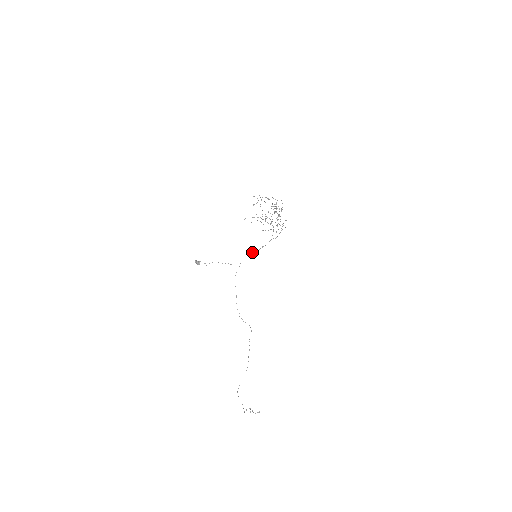
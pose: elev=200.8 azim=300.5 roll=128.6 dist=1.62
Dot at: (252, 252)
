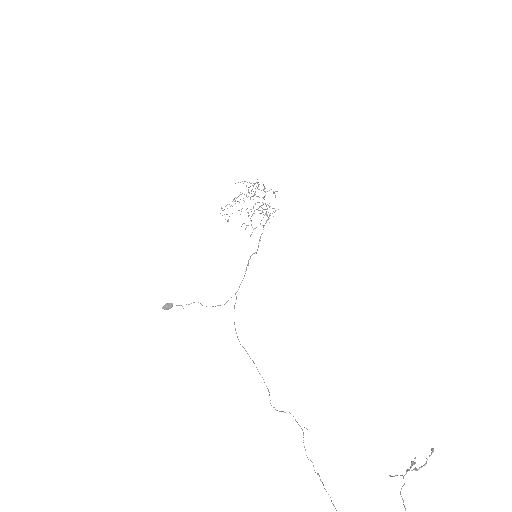
Dot at: occluded
